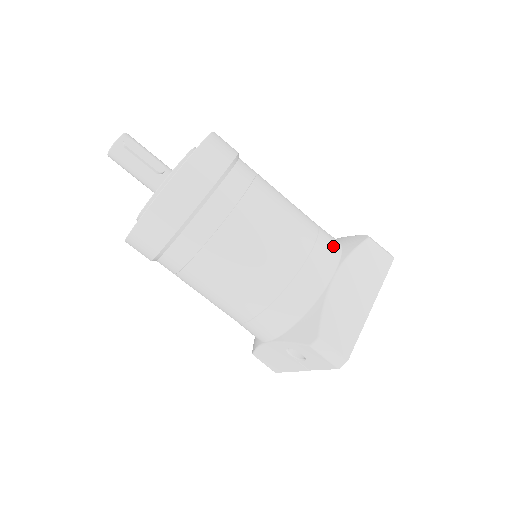
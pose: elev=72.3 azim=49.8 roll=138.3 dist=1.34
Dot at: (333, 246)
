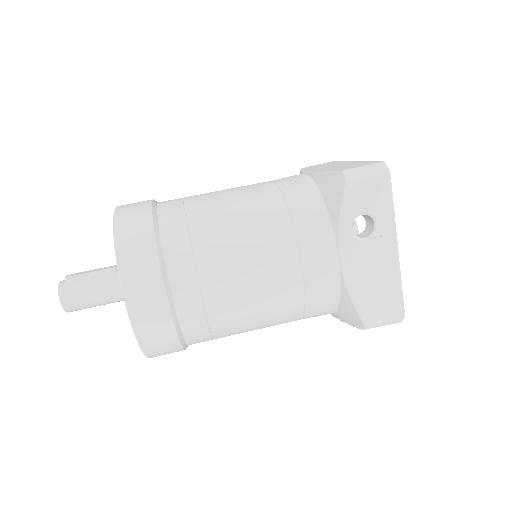
Dot at: occluded
